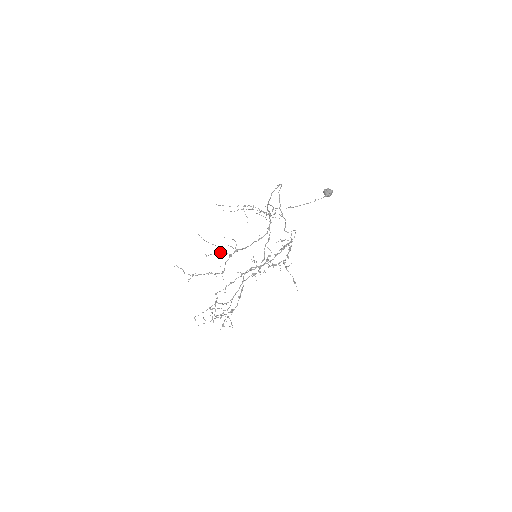
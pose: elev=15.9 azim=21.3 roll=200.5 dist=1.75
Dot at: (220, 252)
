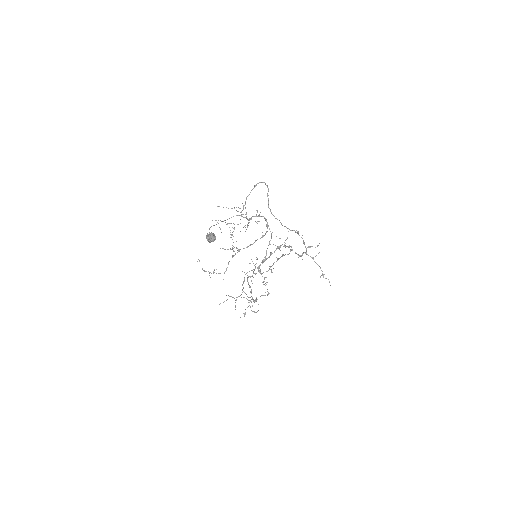
Dot at: (230, 249)
